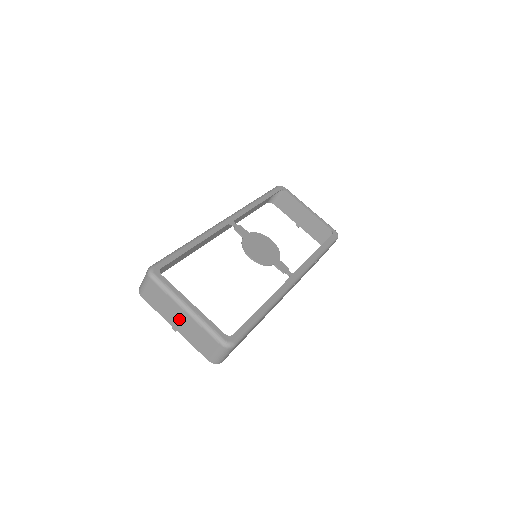
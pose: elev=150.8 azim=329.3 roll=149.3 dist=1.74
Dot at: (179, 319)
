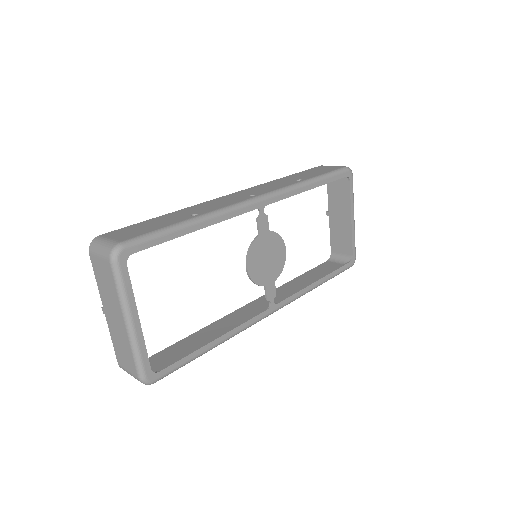
Dot at: (114, 316)
